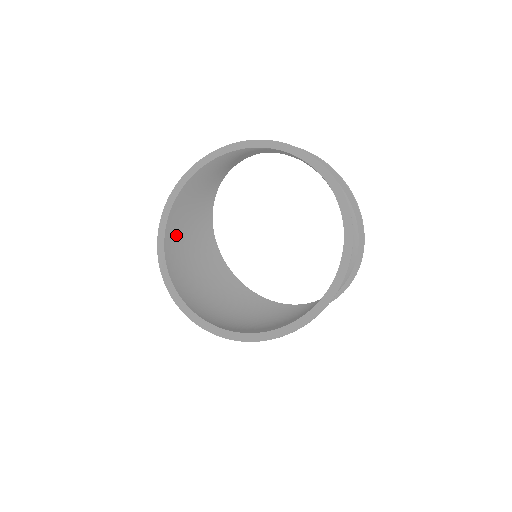
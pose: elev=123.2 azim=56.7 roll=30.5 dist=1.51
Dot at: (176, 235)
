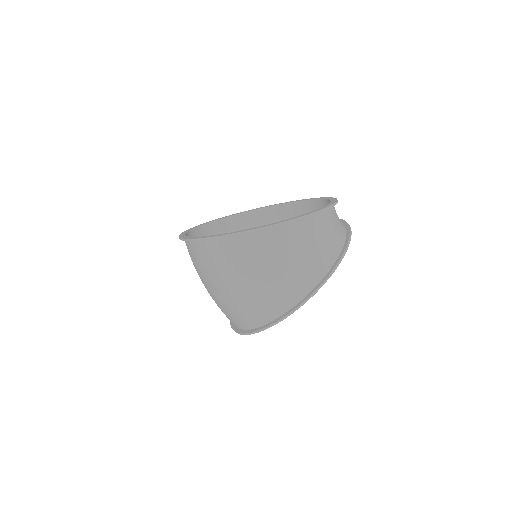
Dot at: occluded
